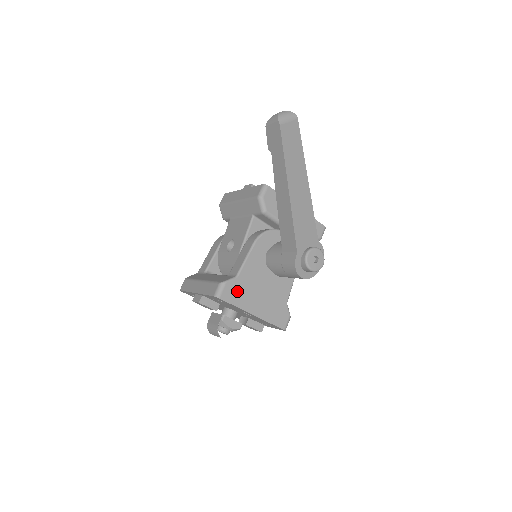
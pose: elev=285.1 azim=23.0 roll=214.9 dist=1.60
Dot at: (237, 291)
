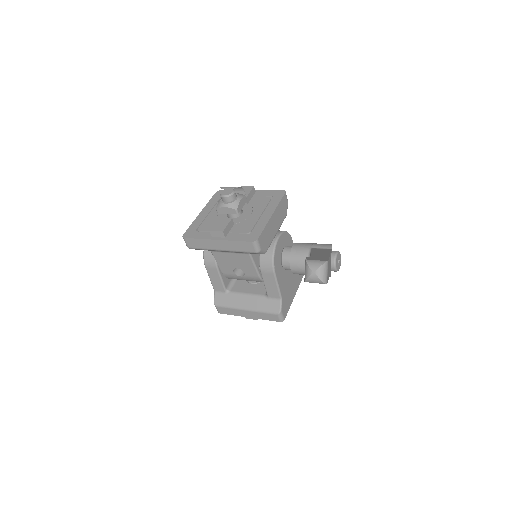
Dot at: (286, 303)
